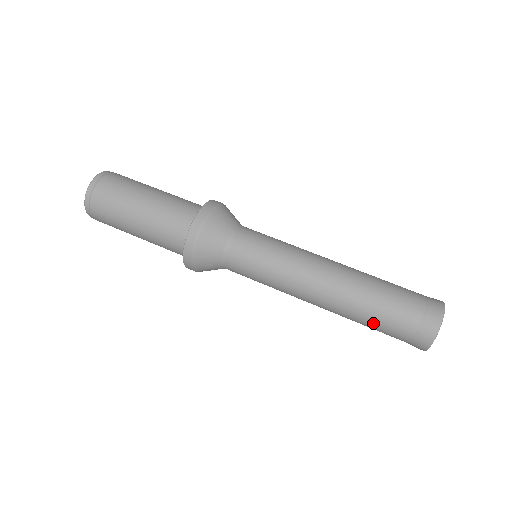
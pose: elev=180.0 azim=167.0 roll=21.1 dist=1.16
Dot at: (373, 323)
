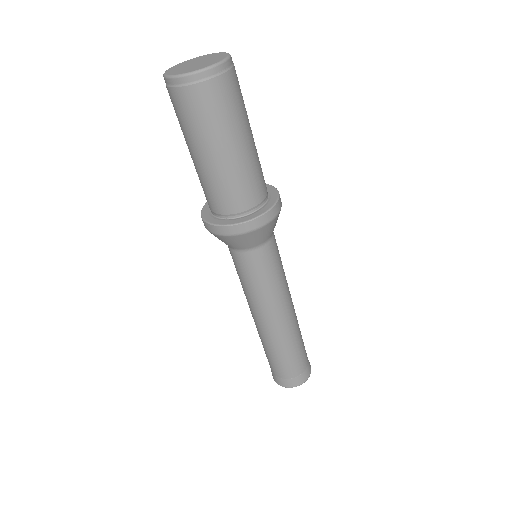
Dot at: occluded
